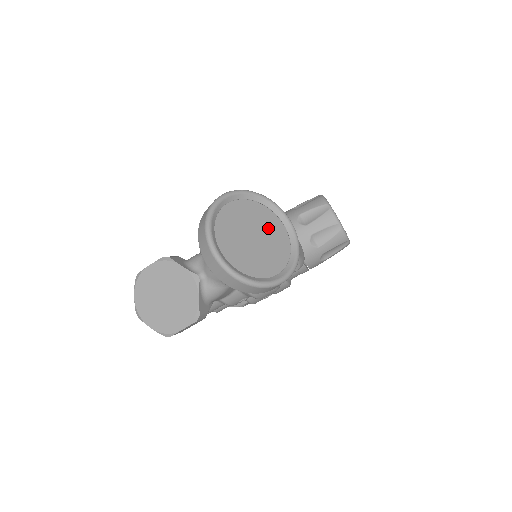
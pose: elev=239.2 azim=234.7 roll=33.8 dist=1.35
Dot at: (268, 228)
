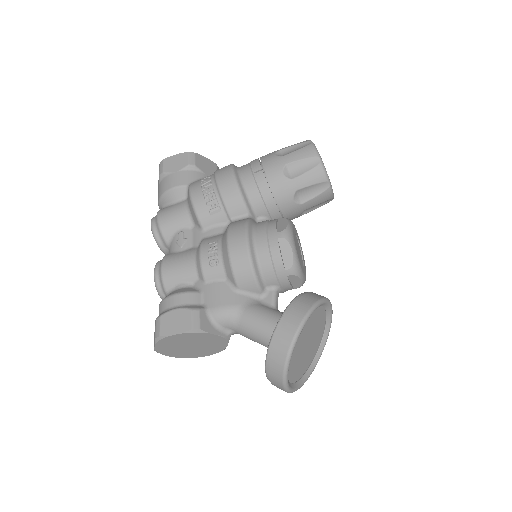
Dot at: (316, 324)
